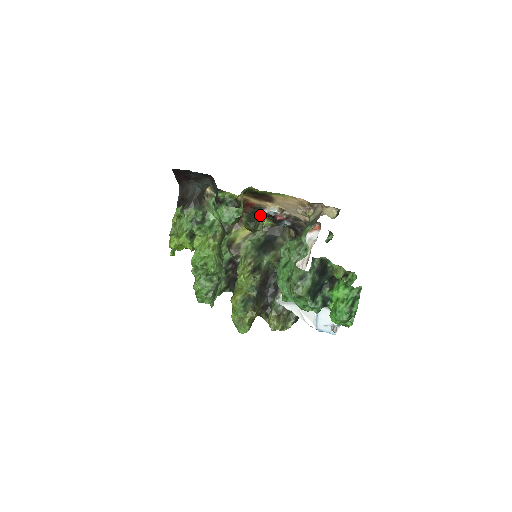
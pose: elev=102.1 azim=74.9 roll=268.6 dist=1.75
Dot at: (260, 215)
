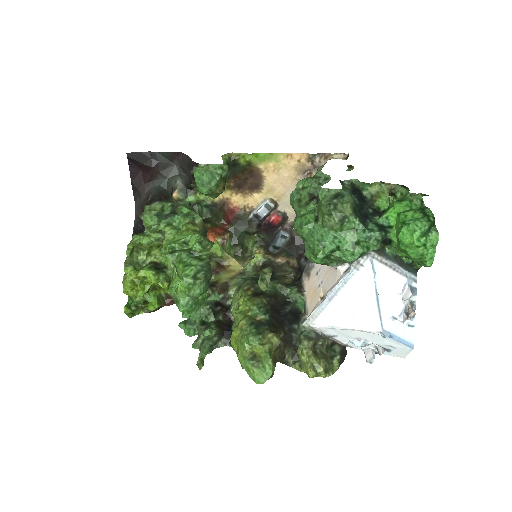
Dot at: (247, 229)
